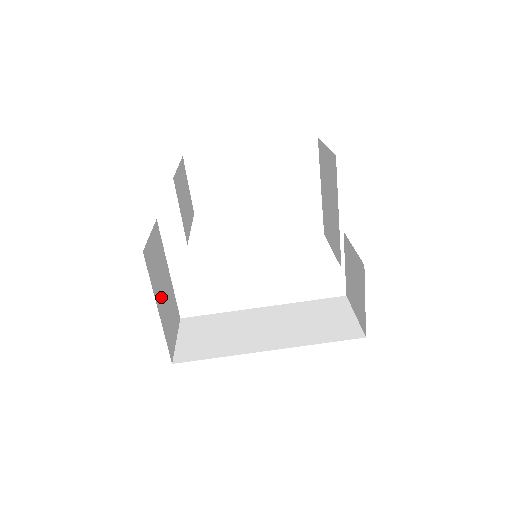
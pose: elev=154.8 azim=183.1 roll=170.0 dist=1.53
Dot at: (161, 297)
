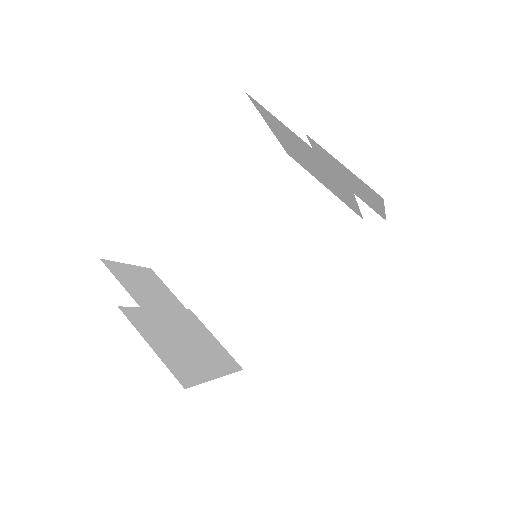
Dot at: (200, 358)
